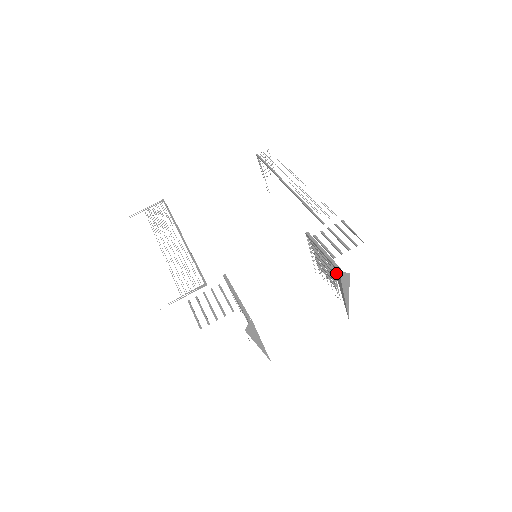
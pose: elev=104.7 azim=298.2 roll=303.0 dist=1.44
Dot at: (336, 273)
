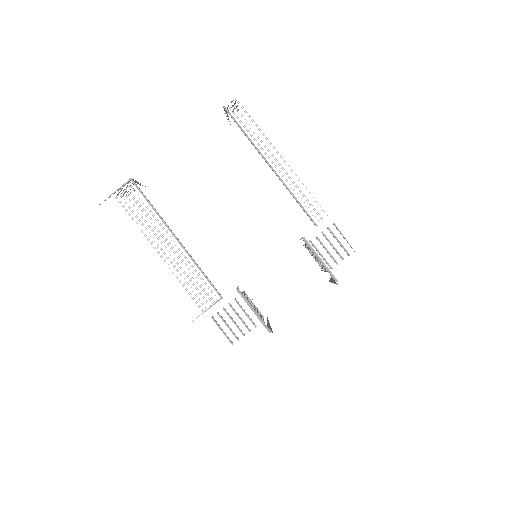
Dot at: (332, 279)
